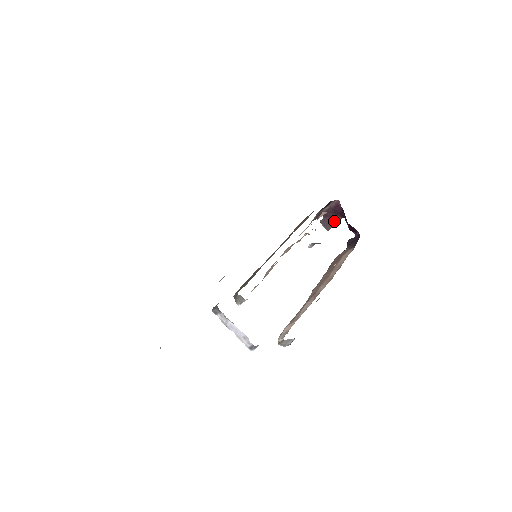
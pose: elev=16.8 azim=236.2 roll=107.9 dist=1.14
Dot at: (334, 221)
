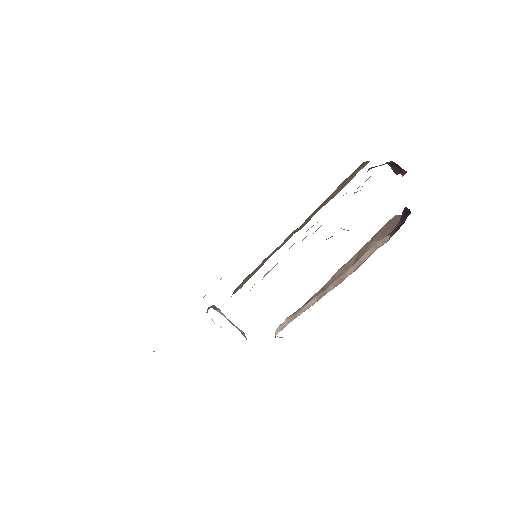
Dot at: (399, 171)
